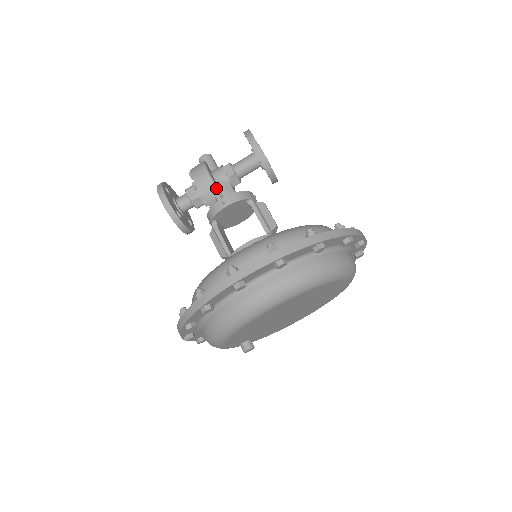
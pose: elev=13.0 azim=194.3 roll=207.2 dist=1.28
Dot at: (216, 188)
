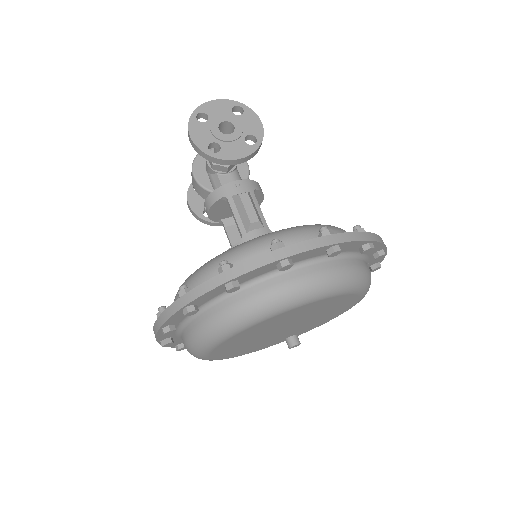
Dot at: (204, 189)
